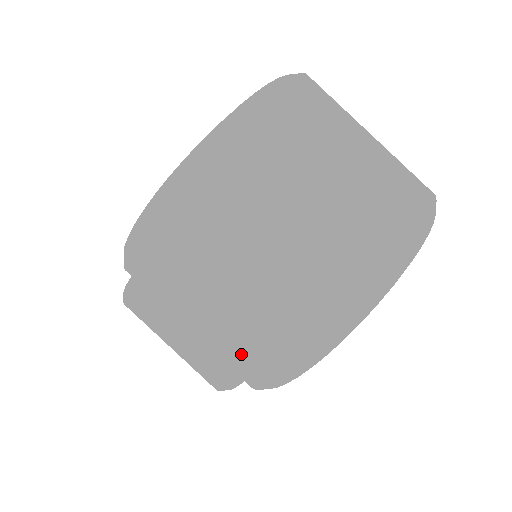
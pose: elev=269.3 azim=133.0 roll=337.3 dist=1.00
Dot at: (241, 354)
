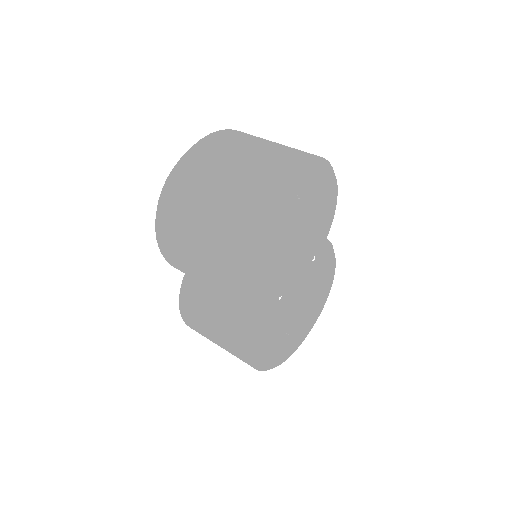
Dot at: (218, 259)
